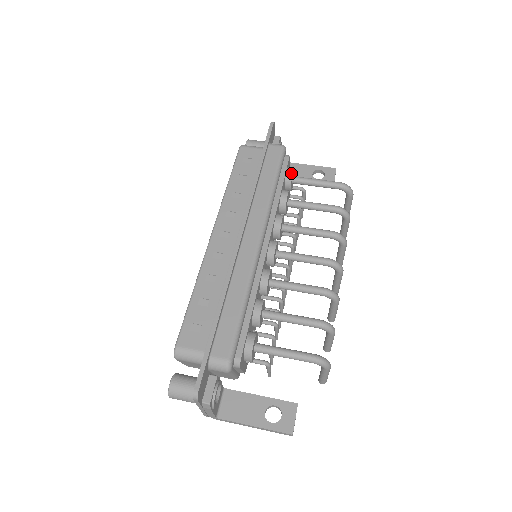
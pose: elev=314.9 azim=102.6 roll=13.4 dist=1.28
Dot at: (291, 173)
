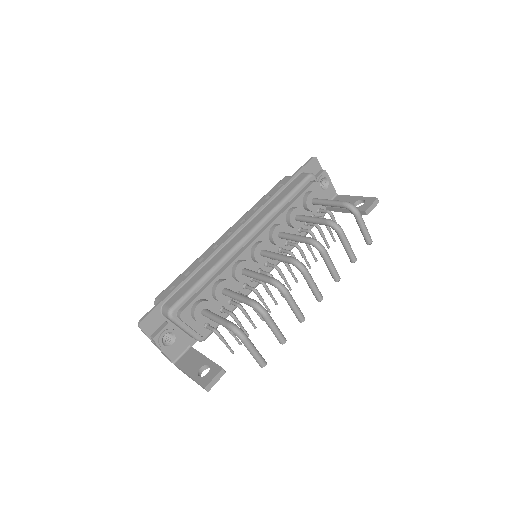
Dot at: (308, 194)
